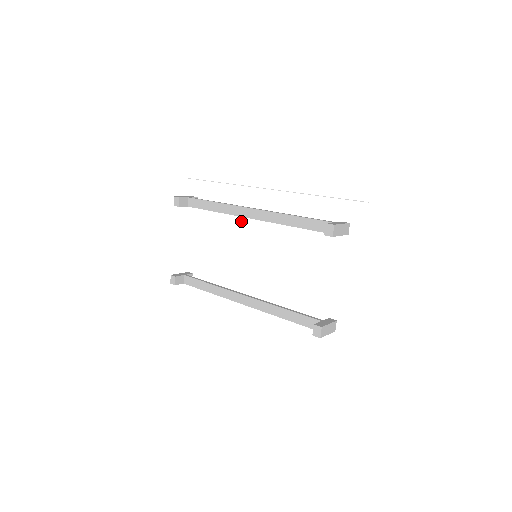
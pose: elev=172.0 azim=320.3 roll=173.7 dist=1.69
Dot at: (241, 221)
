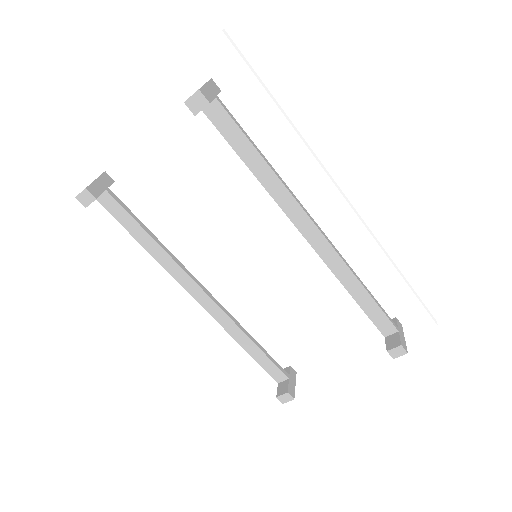
Dot at: (273, 203)
